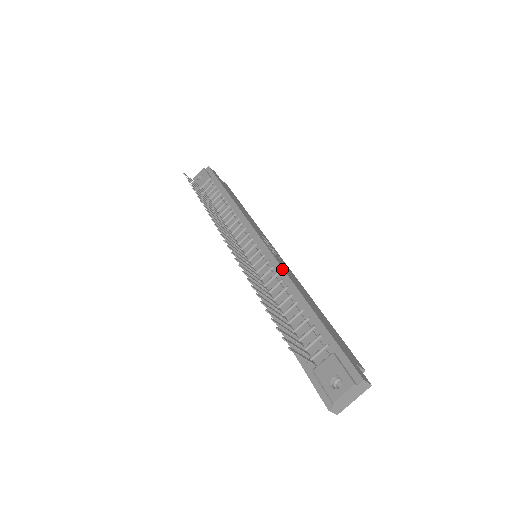
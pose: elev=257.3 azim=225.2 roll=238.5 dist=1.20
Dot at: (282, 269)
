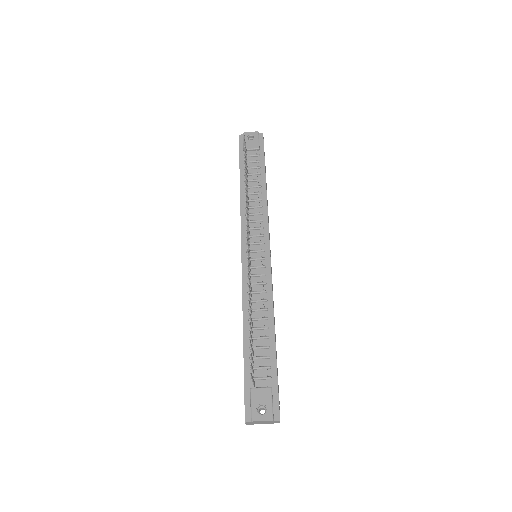
Dot at: (272, 291)
